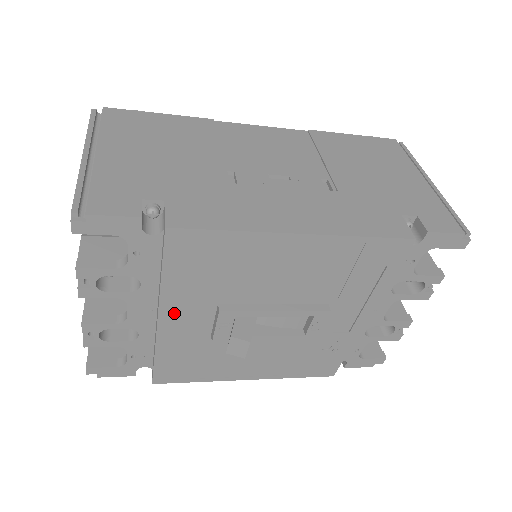
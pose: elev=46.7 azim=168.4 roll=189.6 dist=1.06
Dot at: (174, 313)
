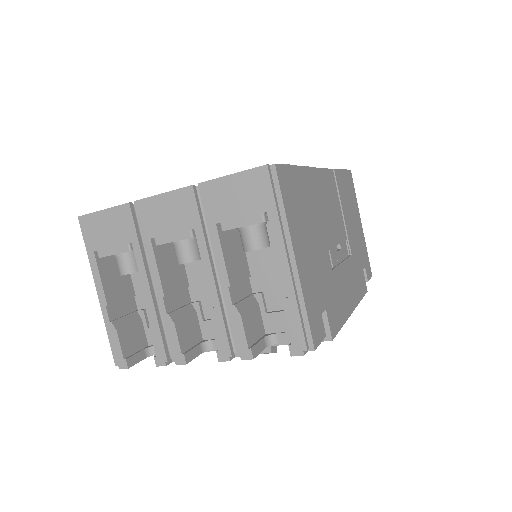
Dot at: occluded
